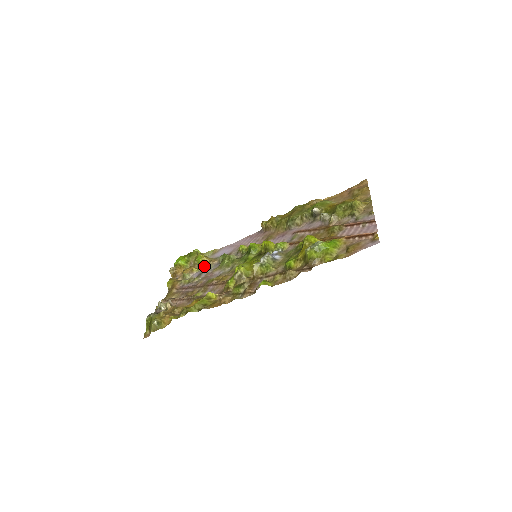
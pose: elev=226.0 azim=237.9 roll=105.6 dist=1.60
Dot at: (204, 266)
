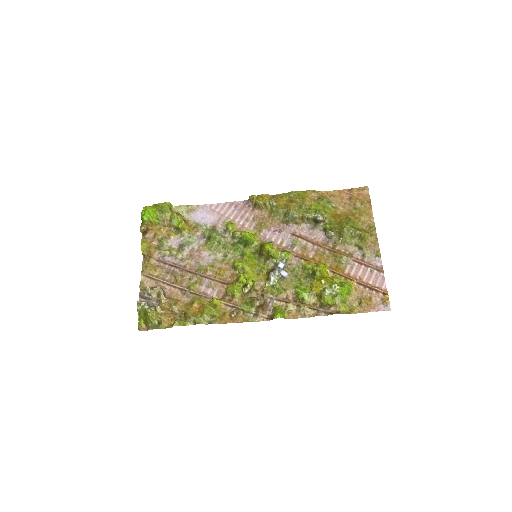
Dot at: (184, 234)
